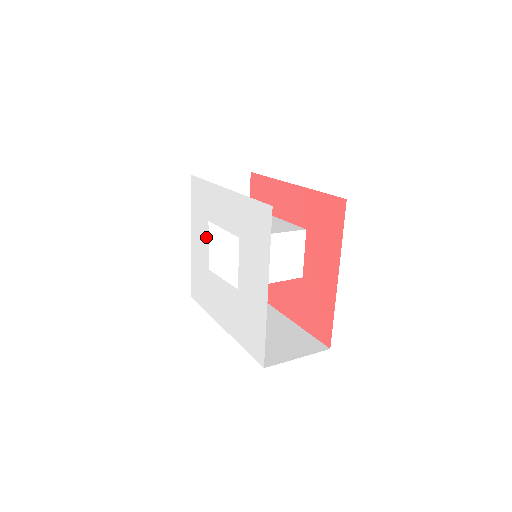
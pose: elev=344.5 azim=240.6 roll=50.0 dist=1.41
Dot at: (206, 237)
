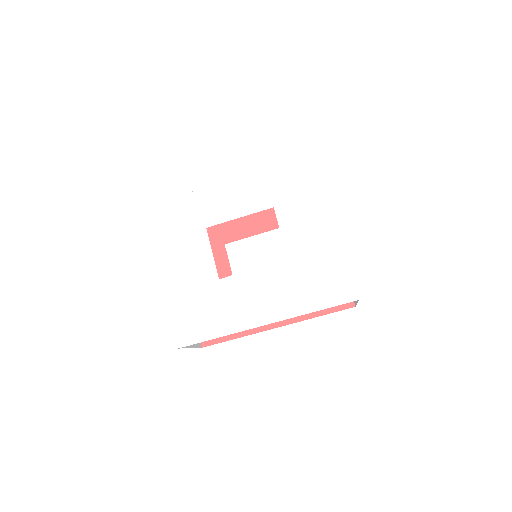
Dot at: (205, 247)
